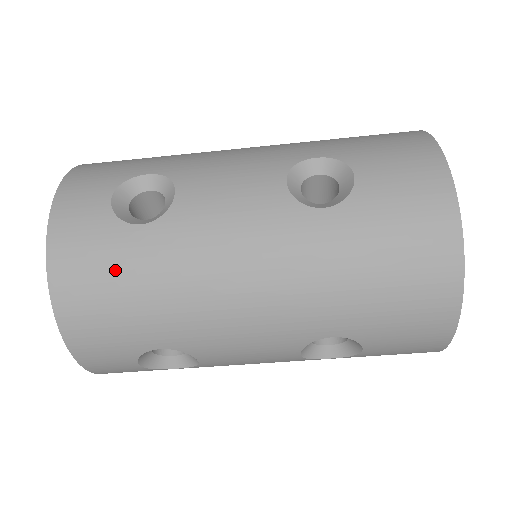
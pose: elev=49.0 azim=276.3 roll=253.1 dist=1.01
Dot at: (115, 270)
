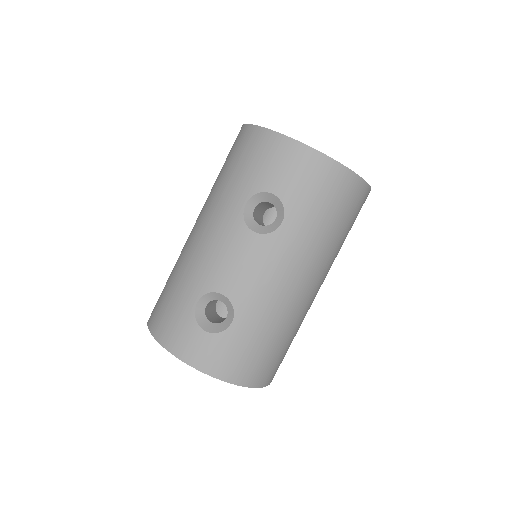
Dot at: (164, 293)
